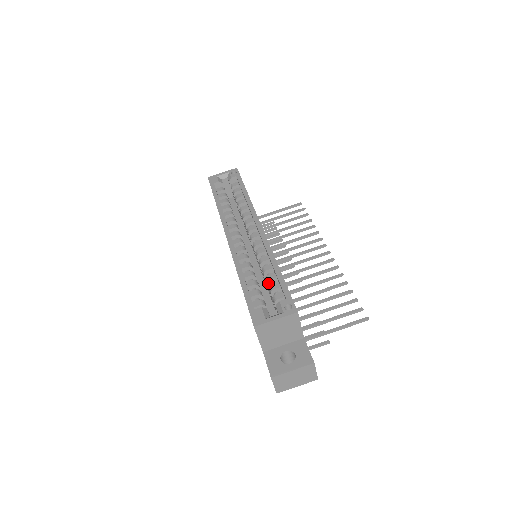
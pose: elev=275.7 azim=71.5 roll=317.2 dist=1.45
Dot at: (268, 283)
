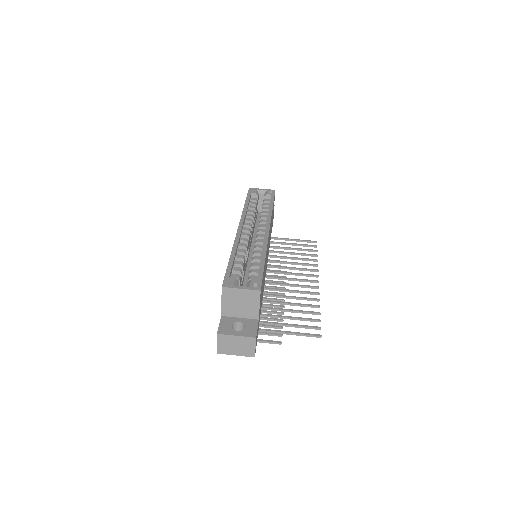
Dot at: (251, 268)
